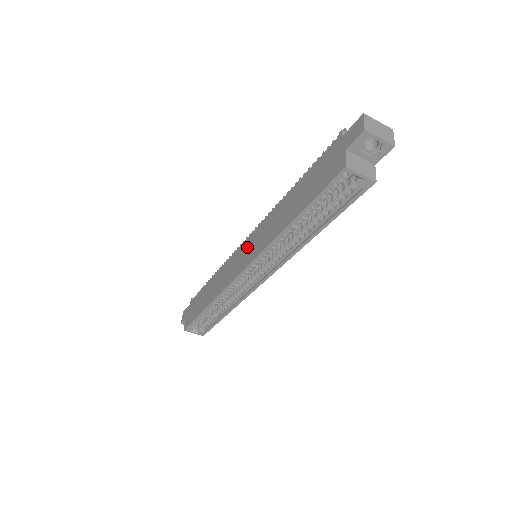
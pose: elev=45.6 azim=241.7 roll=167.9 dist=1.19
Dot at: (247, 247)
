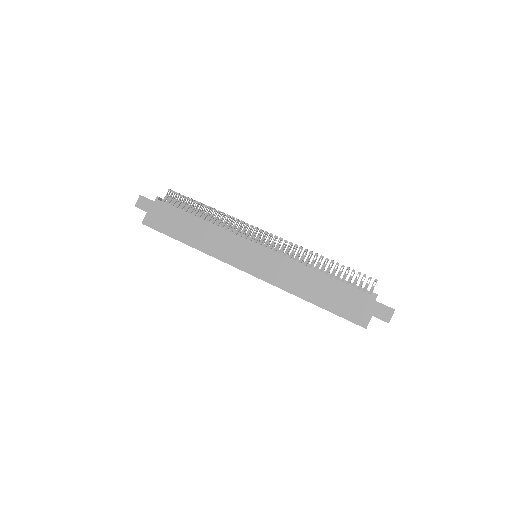
Dot at: (259, 256)
